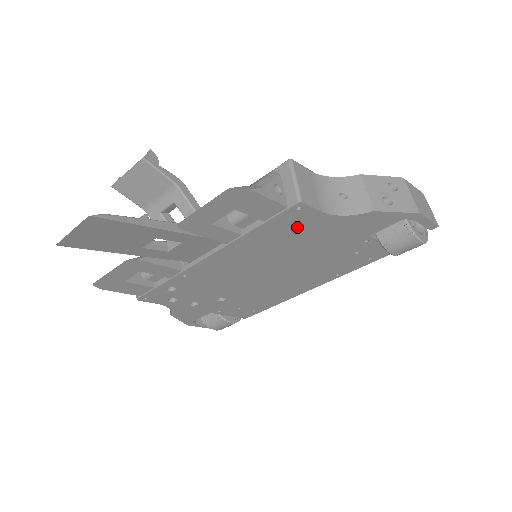
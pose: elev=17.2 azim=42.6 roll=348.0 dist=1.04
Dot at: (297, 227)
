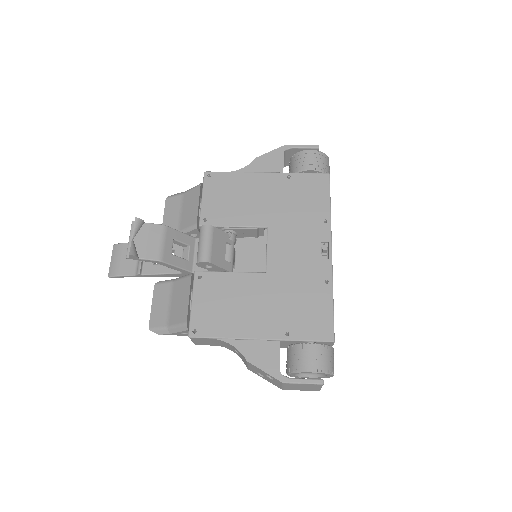
Dot at: occluded
